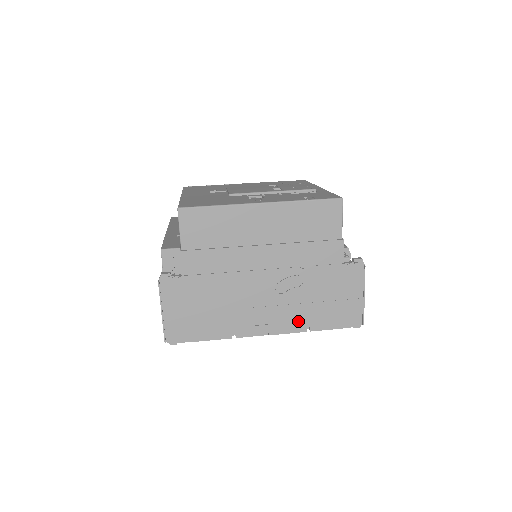
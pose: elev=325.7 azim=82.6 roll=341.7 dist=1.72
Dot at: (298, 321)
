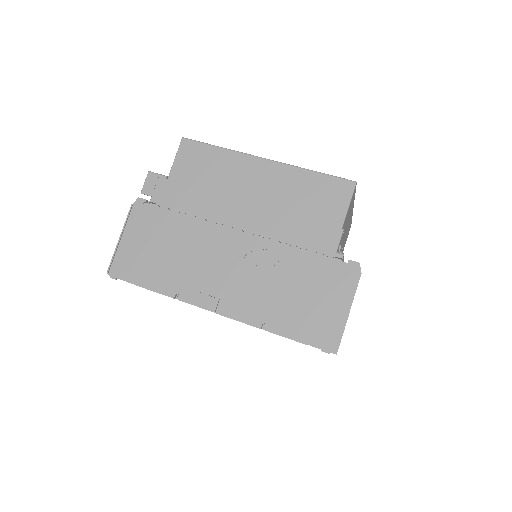
Dot at: (255, 310)
